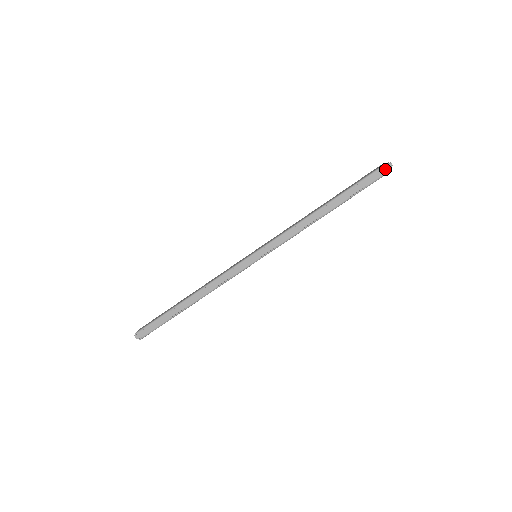
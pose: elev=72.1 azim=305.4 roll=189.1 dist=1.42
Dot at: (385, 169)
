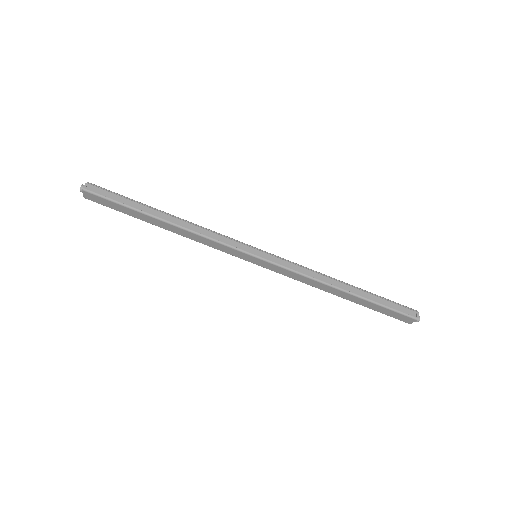
Dot at: (414, 314)
